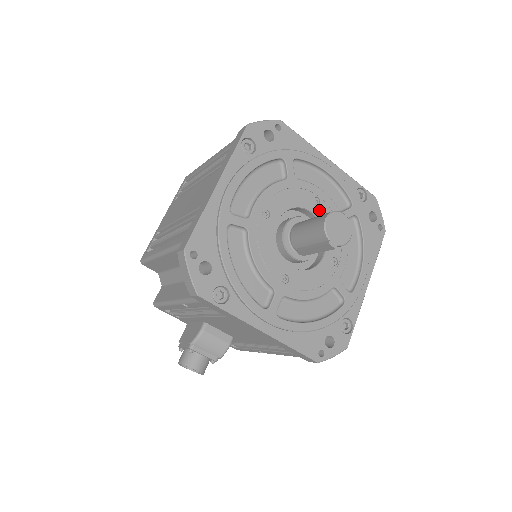
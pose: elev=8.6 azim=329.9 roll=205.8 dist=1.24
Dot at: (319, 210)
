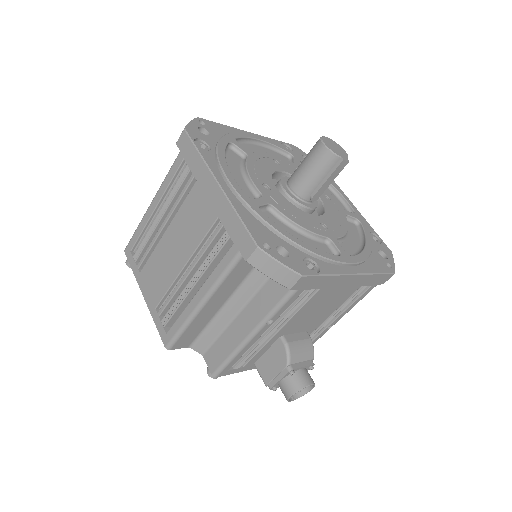
Dot at: (284, 168)
